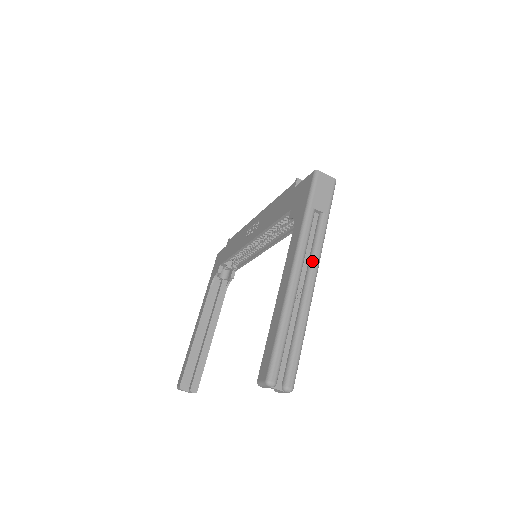
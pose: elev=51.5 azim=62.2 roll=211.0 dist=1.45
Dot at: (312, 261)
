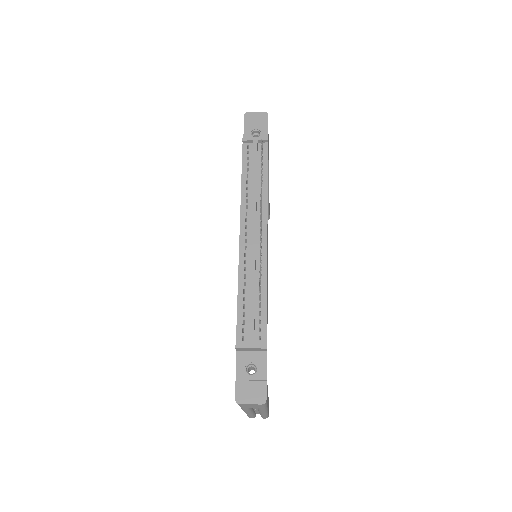
Dot at: (259, 411)
